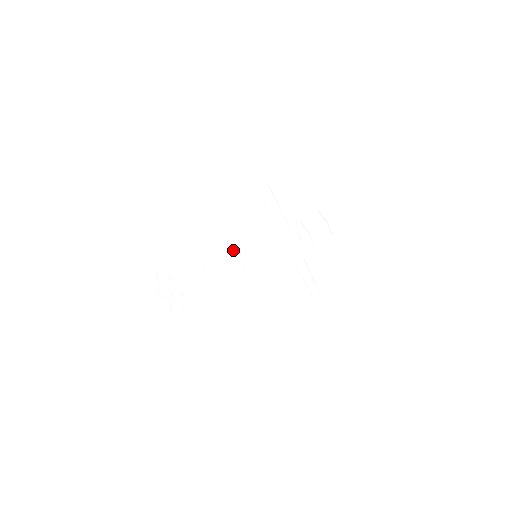
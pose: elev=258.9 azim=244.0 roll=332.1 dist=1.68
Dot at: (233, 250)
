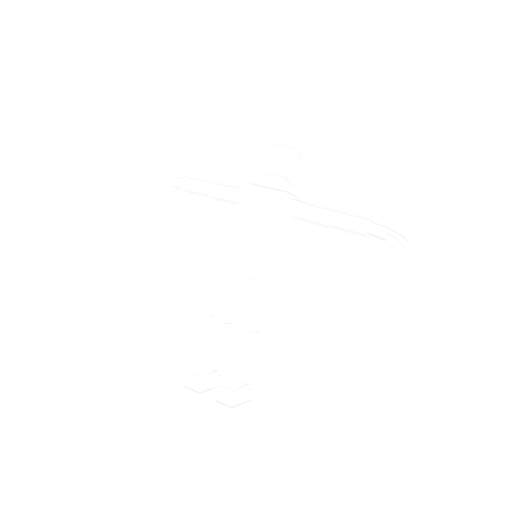
Dot at: occluded
